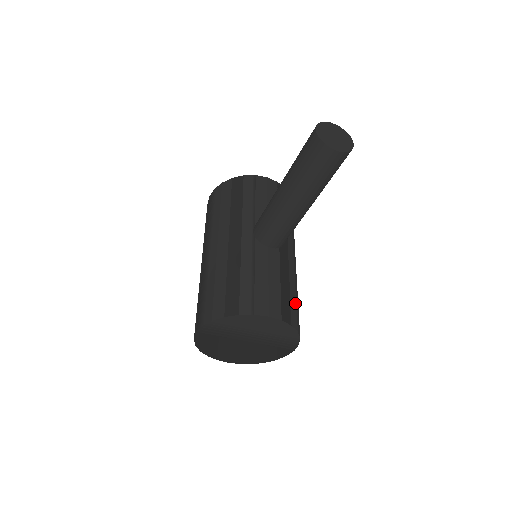
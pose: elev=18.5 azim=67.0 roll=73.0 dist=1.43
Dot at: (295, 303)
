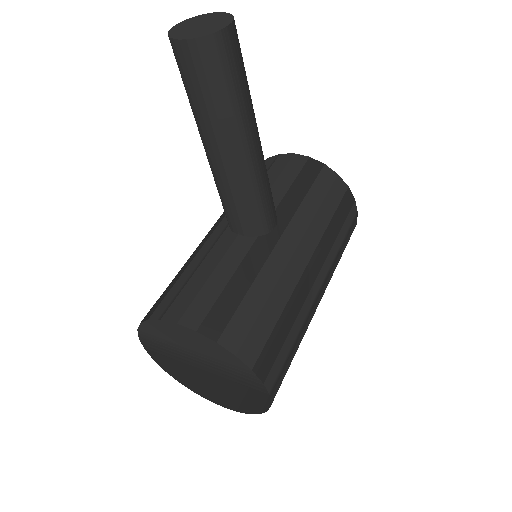
Dot at: (255, 314)
